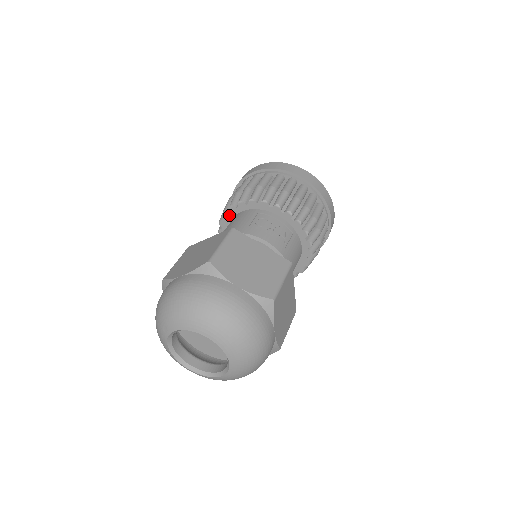
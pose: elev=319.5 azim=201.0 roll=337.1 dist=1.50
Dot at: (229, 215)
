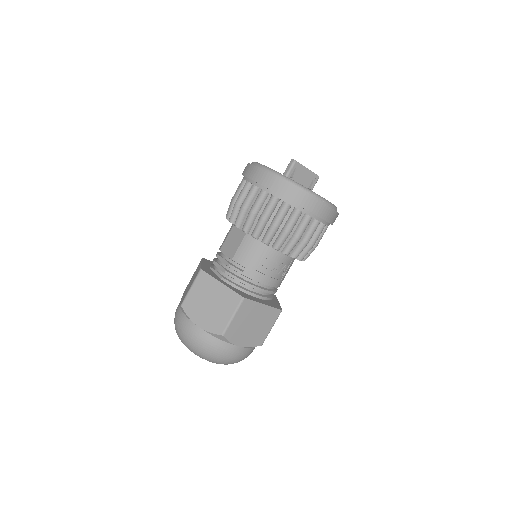
Dot at: occluded
